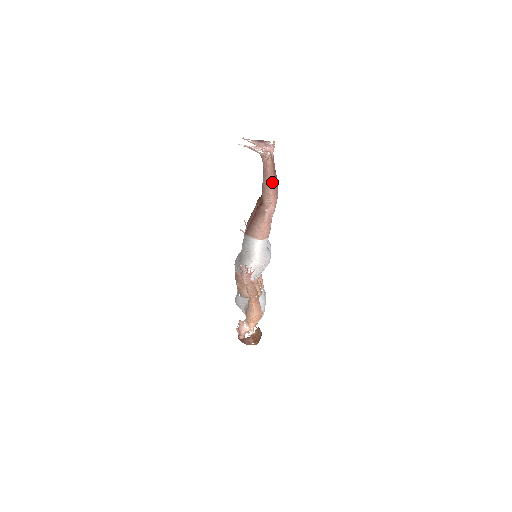
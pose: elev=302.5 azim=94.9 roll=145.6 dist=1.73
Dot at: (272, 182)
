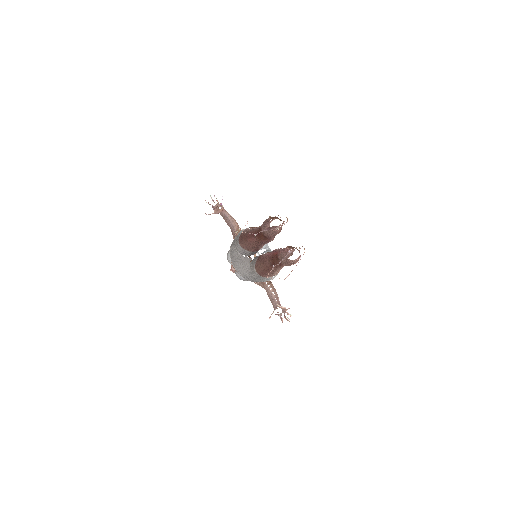
Dot at: occluded
